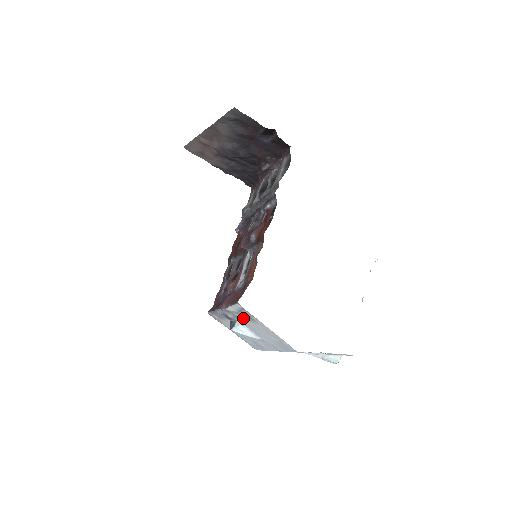
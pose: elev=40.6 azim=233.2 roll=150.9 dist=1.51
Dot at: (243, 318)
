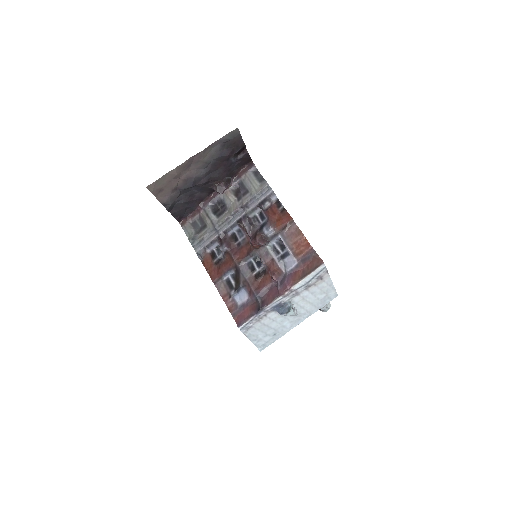
Dot at: (306, 289)
